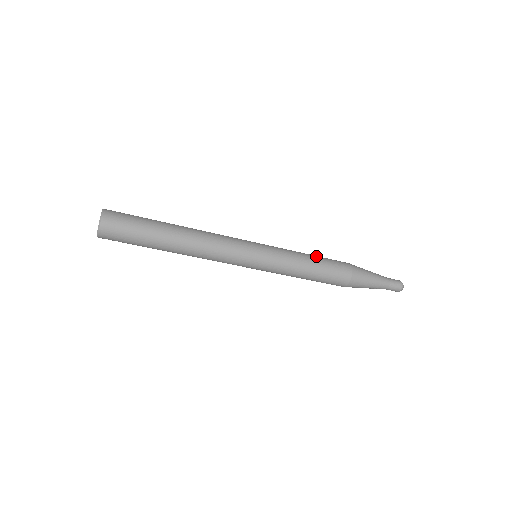
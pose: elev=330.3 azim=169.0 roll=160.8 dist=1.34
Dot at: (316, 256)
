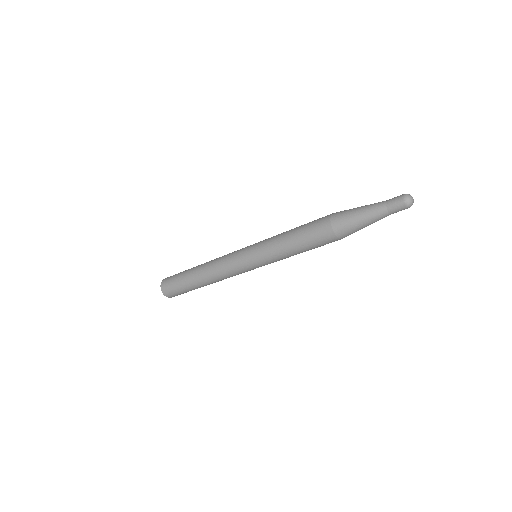
Dot at: (298, 227)
